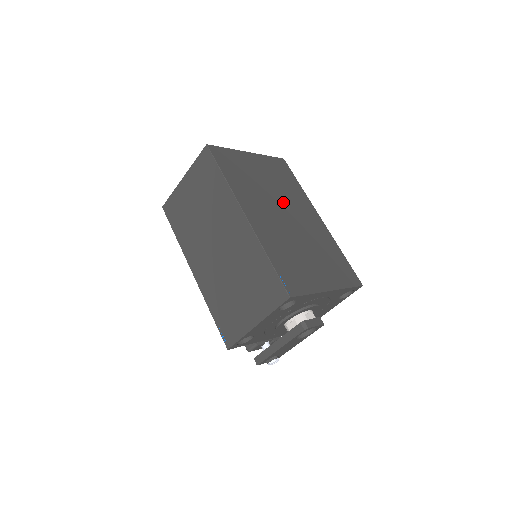
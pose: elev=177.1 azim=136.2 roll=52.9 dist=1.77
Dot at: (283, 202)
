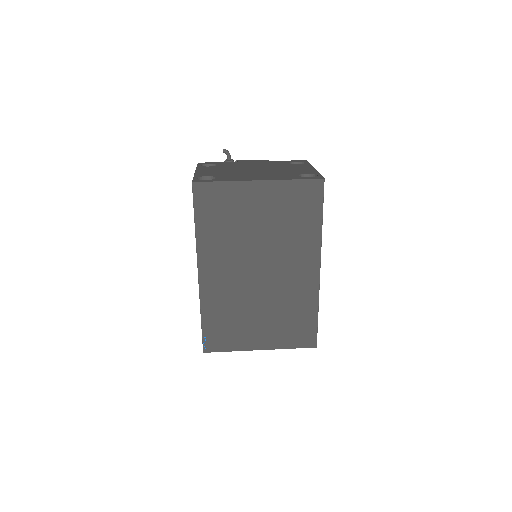
Dot at: (268, 253)
